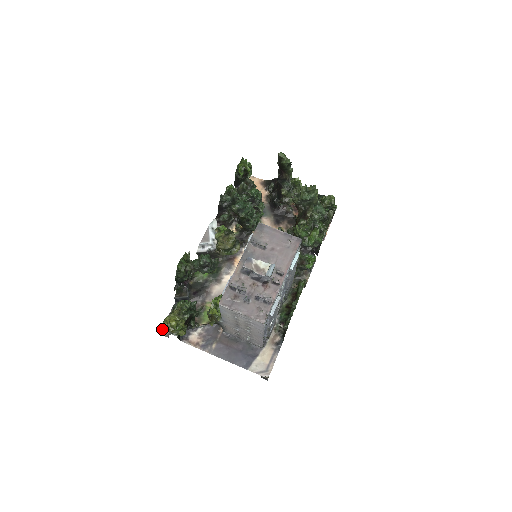
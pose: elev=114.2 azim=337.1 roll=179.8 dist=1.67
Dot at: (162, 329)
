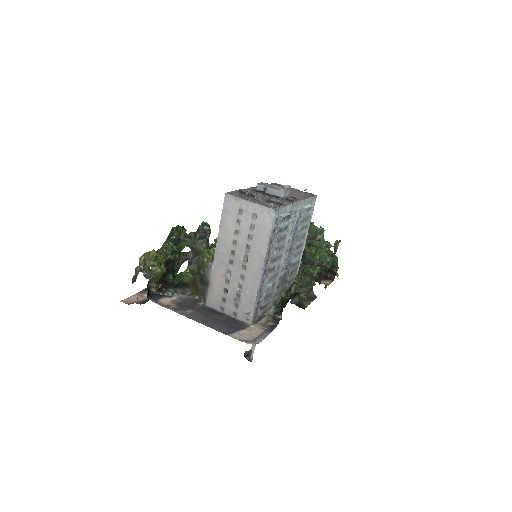
Dot at: (125, 299)
